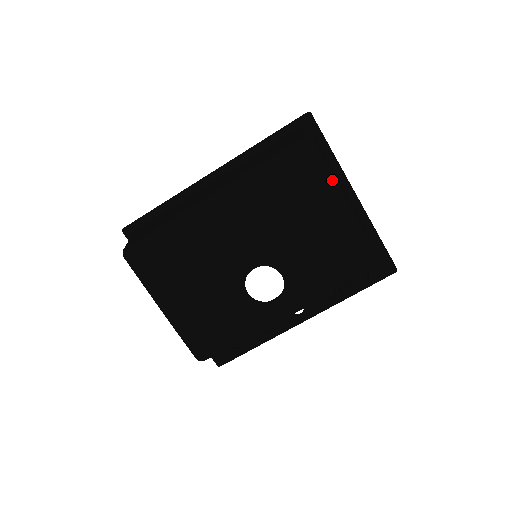
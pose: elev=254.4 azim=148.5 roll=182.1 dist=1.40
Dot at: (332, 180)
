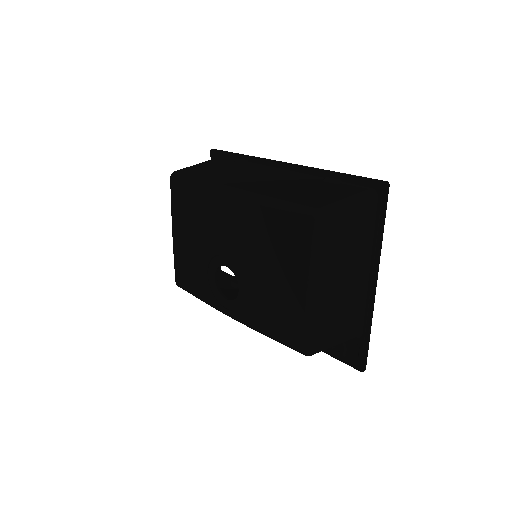
Dot at: (313, 263)
